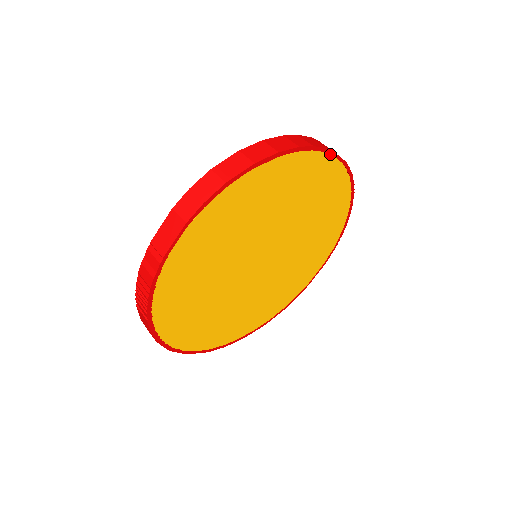
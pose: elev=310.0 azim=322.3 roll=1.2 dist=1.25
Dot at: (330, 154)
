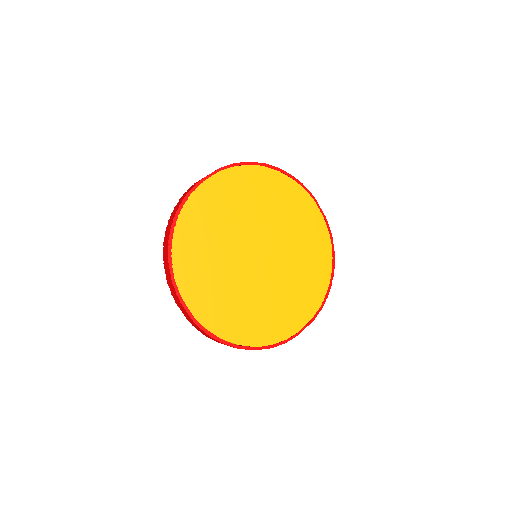
Dot at: (314, 200)
